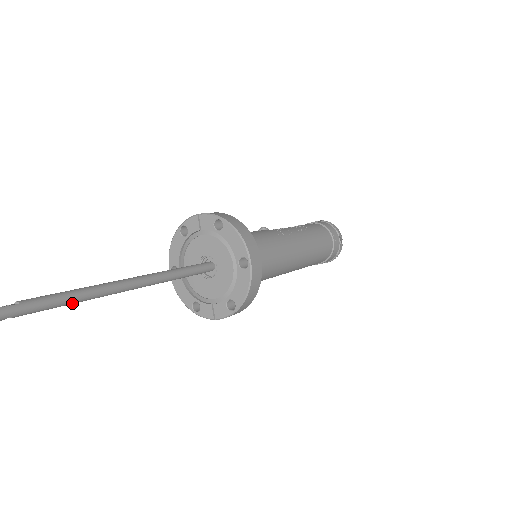
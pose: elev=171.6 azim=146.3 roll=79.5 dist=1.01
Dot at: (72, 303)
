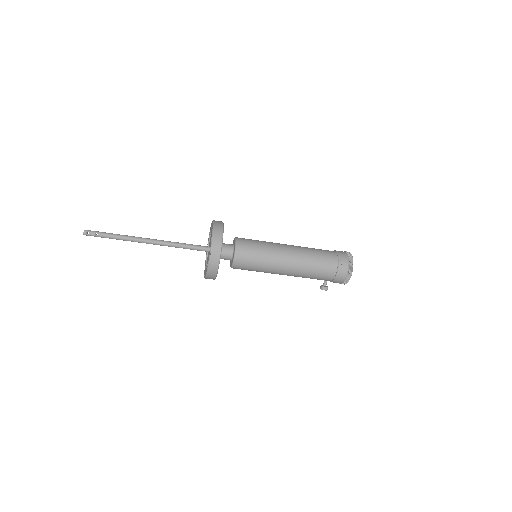
Dot at: (123, 237)
